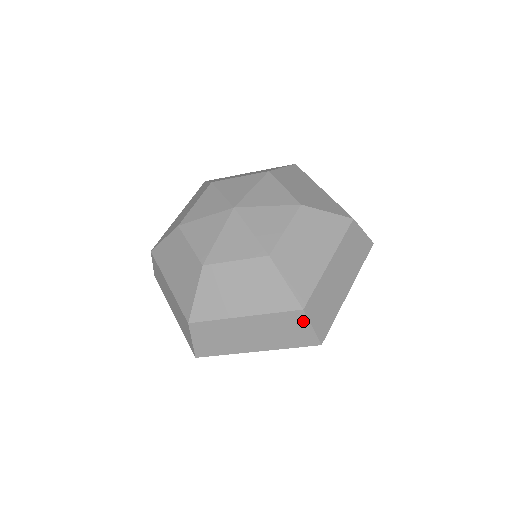
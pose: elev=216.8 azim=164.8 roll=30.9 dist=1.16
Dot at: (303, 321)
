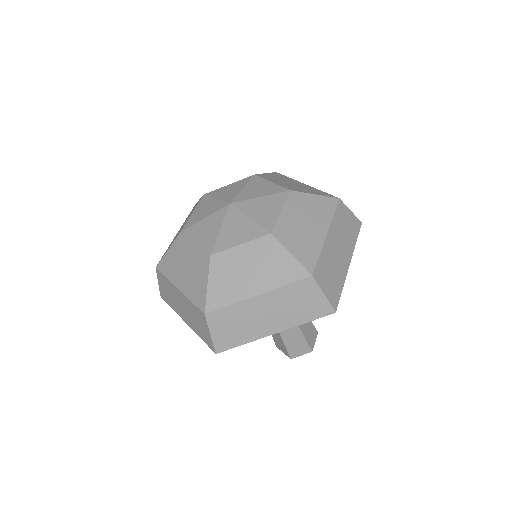
Dot at: (205, 323)
